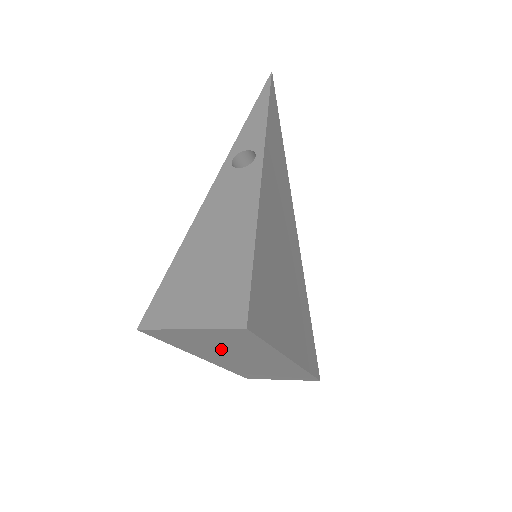
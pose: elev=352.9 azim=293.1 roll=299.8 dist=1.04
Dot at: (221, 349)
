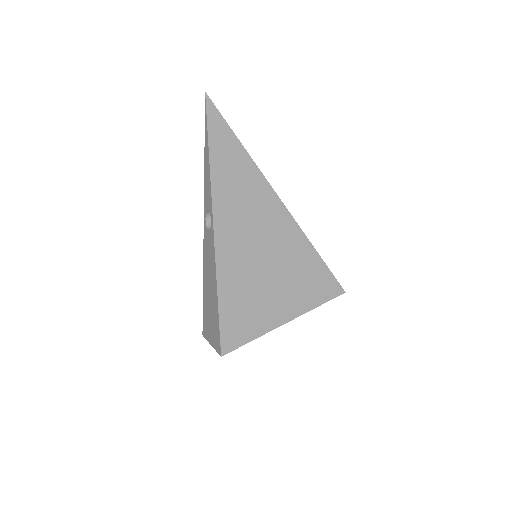
Dot at: occluded
